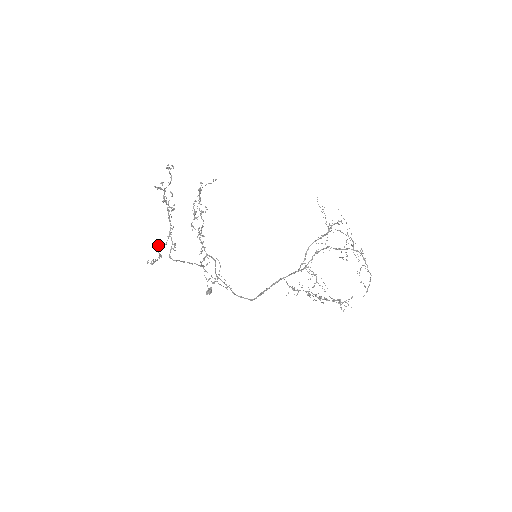
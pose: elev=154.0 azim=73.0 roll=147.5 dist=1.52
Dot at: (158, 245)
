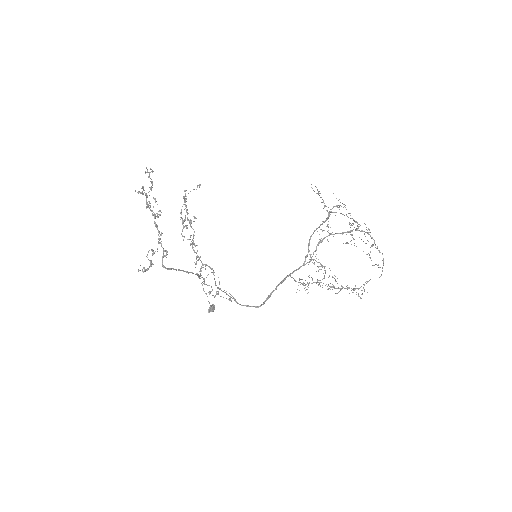
Dot at: occluded
